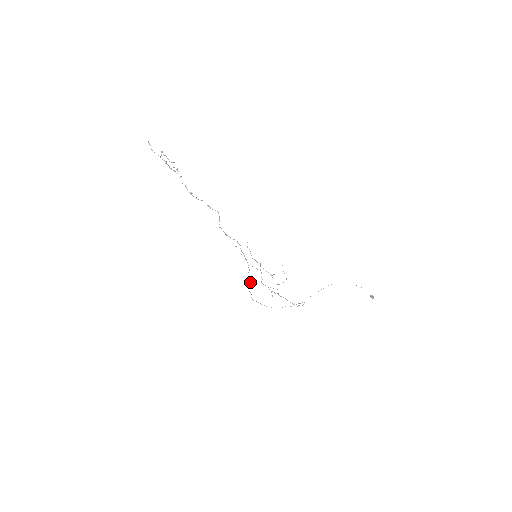
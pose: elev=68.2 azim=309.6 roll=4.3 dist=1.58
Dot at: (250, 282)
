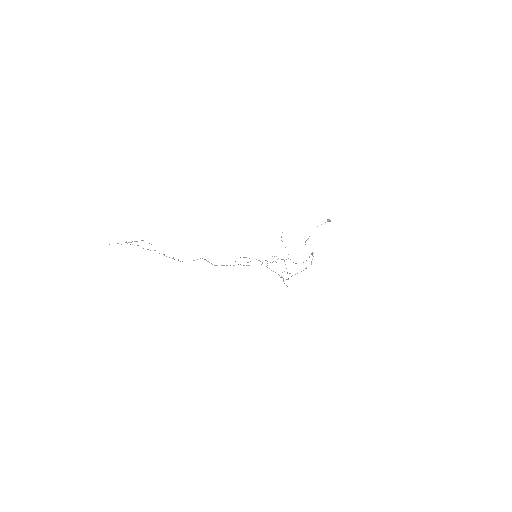
Dot at: occluded
